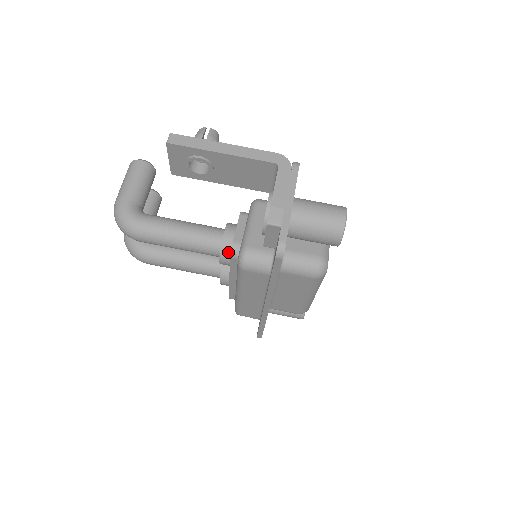
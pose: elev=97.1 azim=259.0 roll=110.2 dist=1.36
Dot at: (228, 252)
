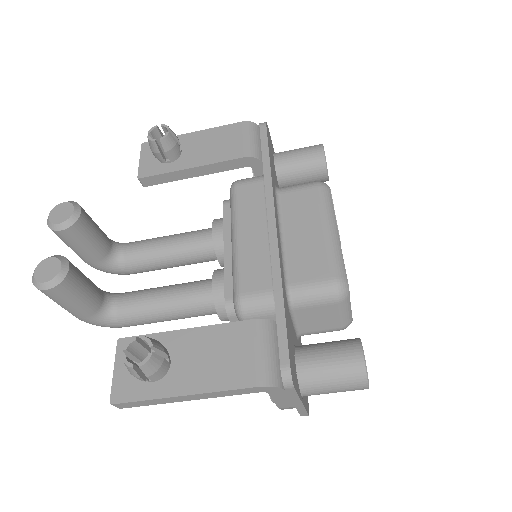
Dot at: occluded
